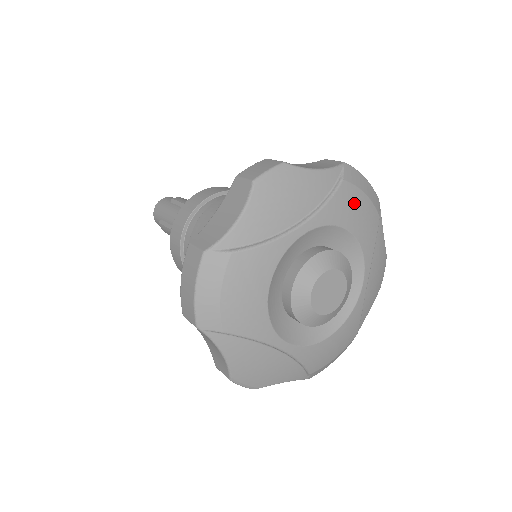
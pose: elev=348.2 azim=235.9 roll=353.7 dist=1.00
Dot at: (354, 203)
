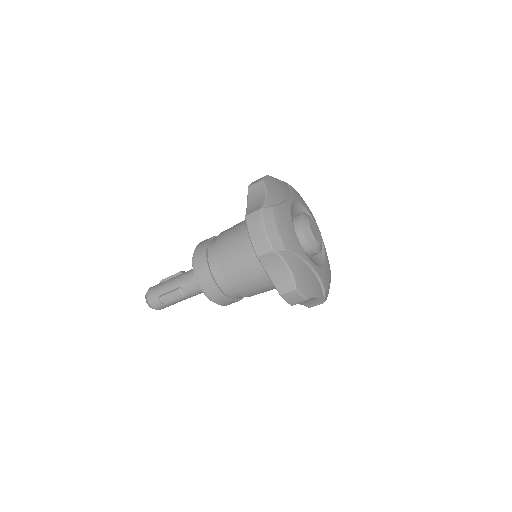
Dot at: (300, 196)
